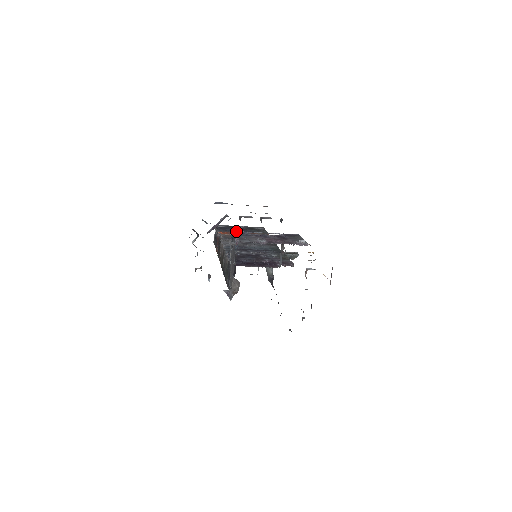
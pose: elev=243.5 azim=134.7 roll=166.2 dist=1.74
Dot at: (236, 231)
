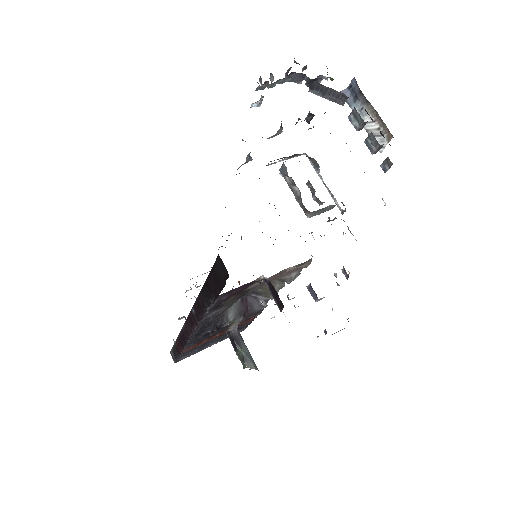
Dot at: occluded
